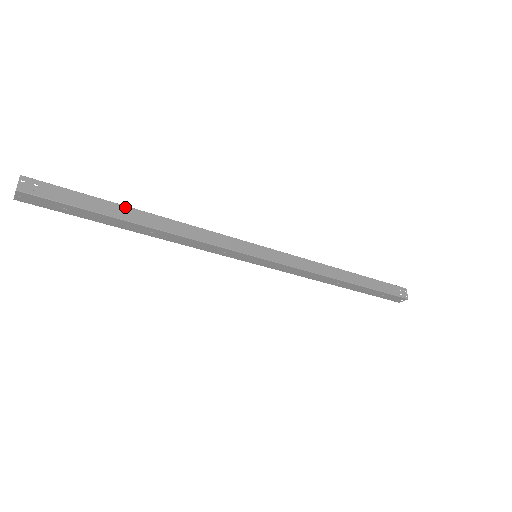
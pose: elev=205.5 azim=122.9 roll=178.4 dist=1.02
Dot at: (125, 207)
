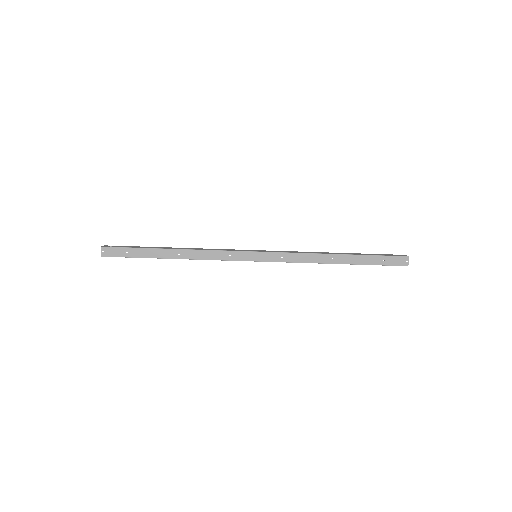
Dot at: (161, 247)
